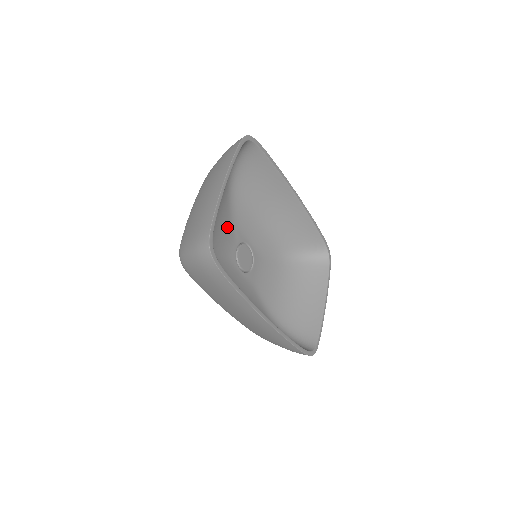
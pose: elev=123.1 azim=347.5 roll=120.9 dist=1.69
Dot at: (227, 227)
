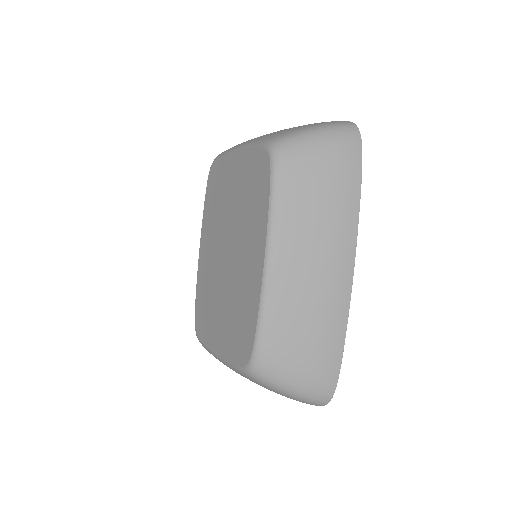
Dot at: occluded
